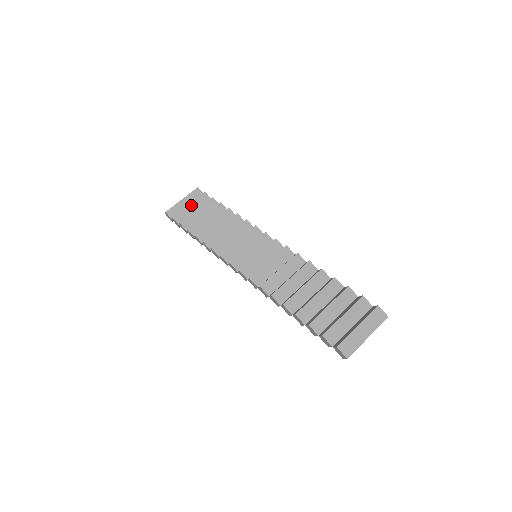
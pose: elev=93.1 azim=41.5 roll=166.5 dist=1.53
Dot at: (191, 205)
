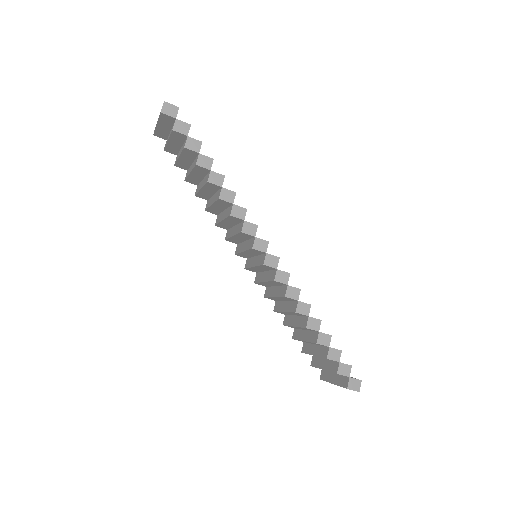
Dot at: (170, 141)
